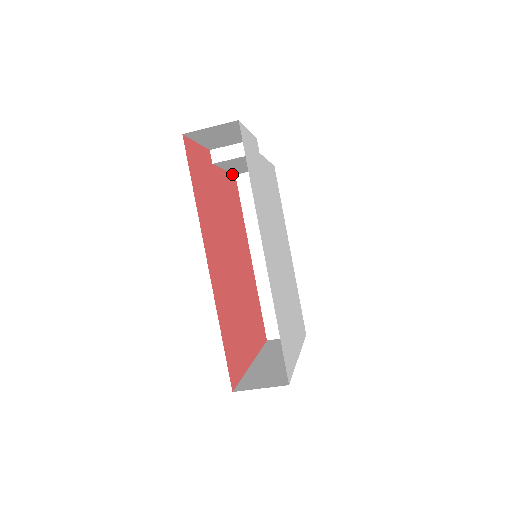
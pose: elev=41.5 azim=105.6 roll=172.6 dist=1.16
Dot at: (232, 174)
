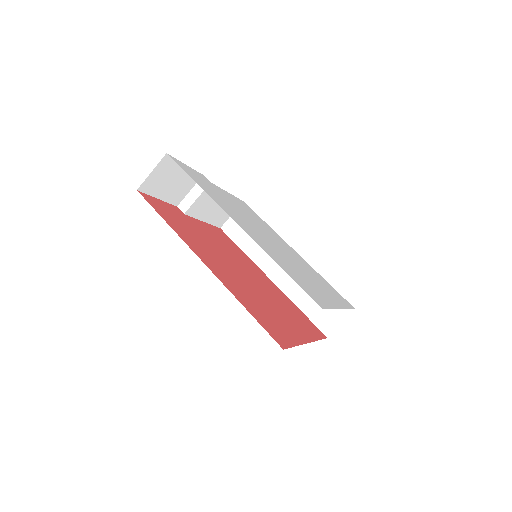
Dot at: (215, 227)
